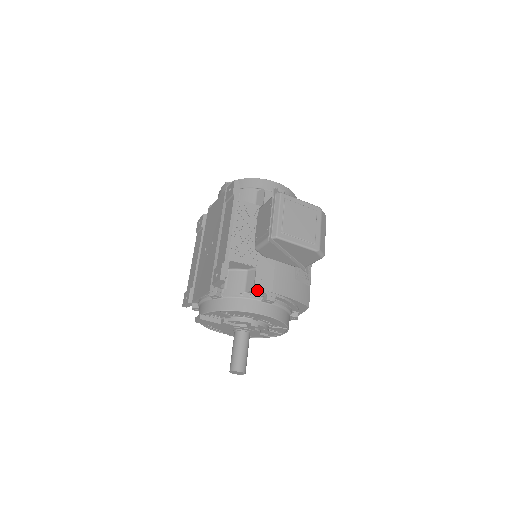
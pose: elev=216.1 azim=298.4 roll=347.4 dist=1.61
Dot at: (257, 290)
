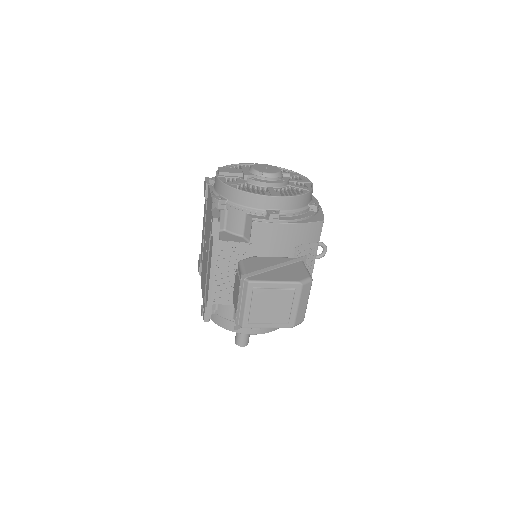
Dot at: occluded
